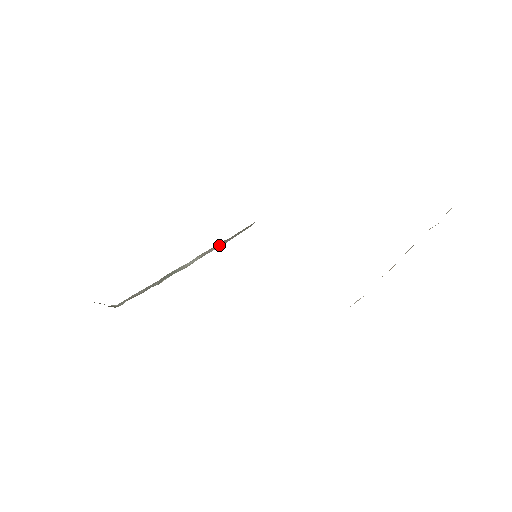
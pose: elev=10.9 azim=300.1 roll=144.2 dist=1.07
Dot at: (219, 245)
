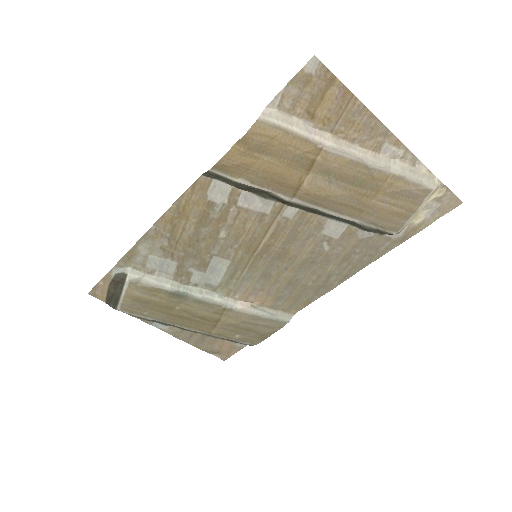
Dot at: (244, 306)
